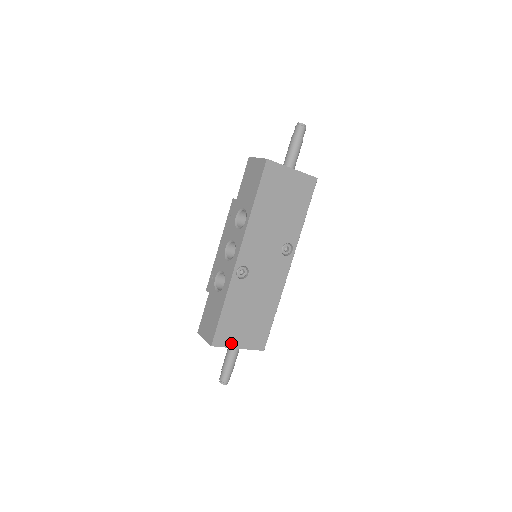
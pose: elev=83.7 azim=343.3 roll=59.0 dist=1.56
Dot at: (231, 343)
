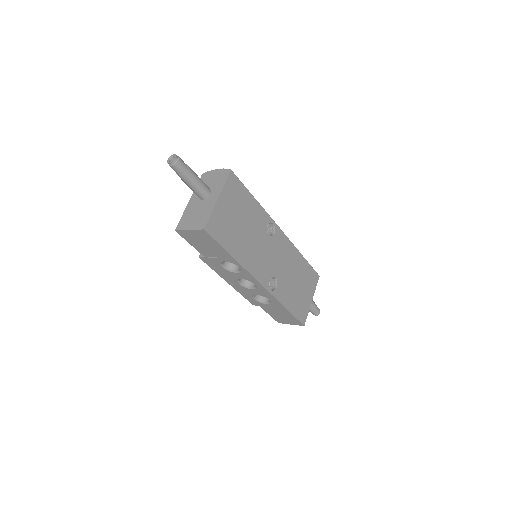
Dot at: (307, 307)
